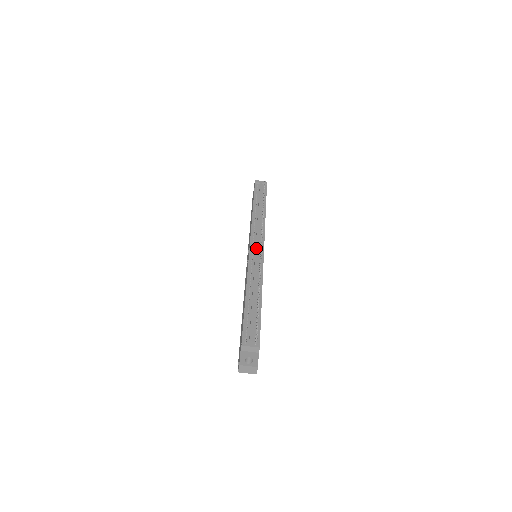
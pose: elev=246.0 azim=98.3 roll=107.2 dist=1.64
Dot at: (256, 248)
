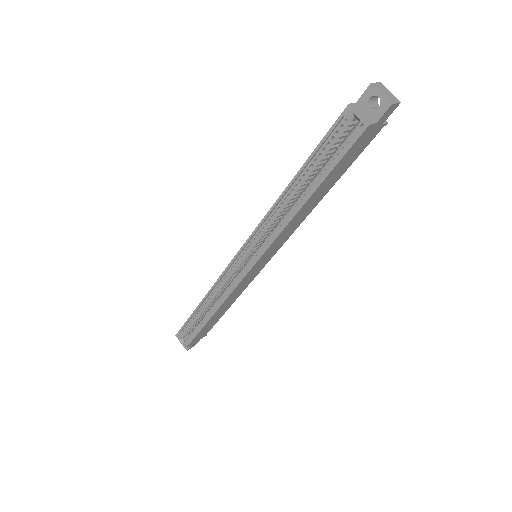
Dot at: occluded
